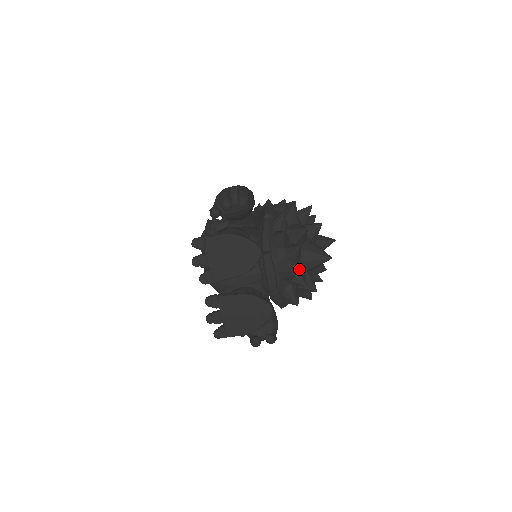
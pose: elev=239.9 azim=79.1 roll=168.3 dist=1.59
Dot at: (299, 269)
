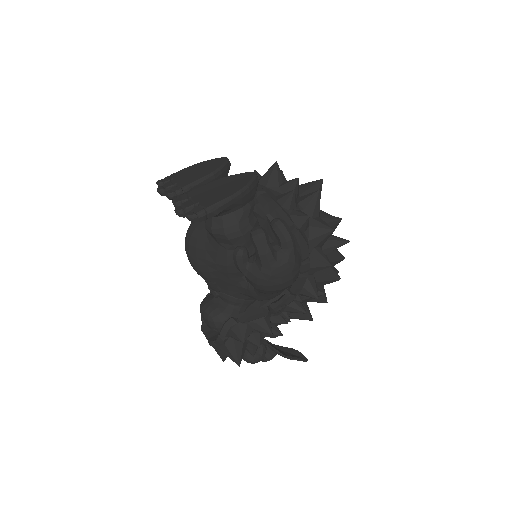
Dot at: occluded
